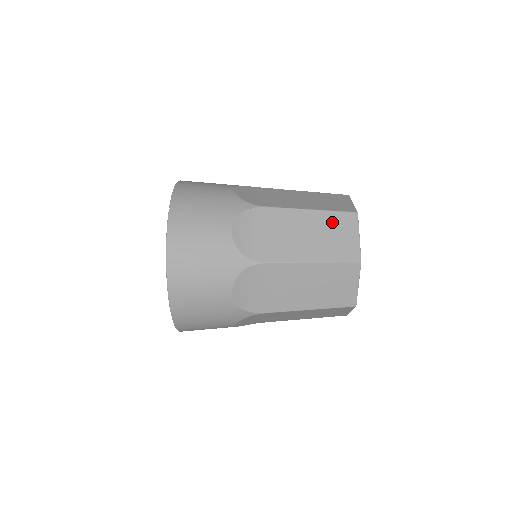
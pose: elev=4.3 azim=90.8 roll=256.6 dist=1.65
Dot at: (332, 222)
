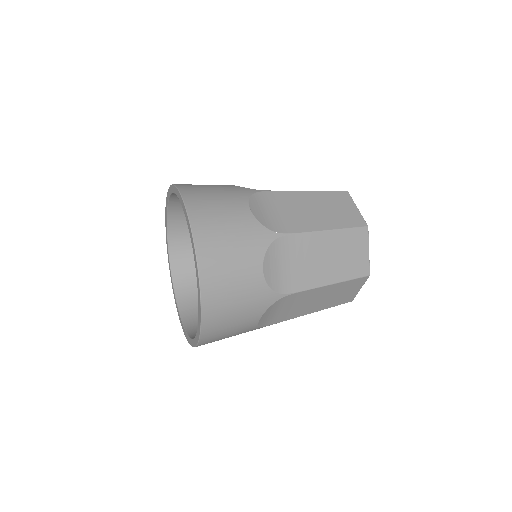
Dot at: (348, 240)
